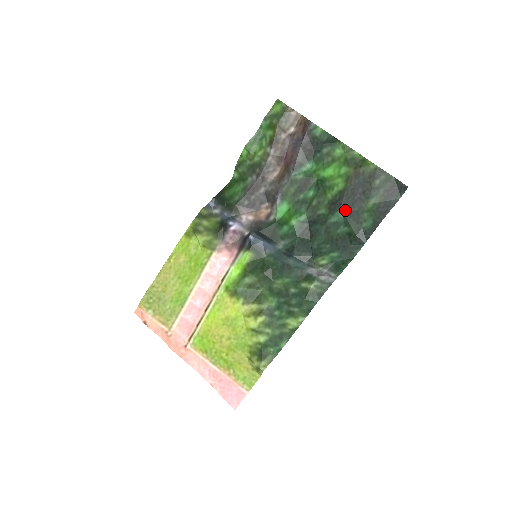
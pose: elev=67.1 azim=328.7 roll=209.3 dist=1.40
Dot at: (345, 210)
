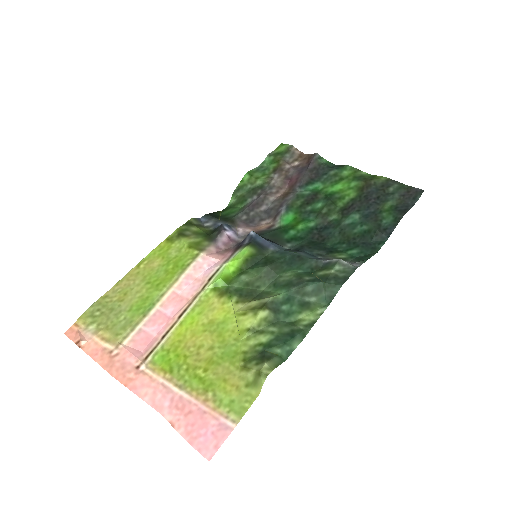
Dot at: (360, 212)
